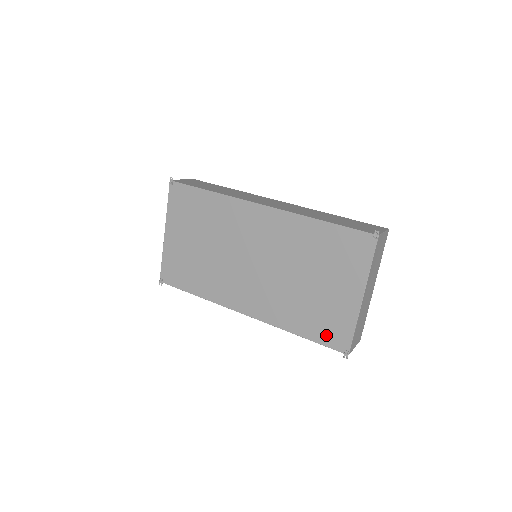
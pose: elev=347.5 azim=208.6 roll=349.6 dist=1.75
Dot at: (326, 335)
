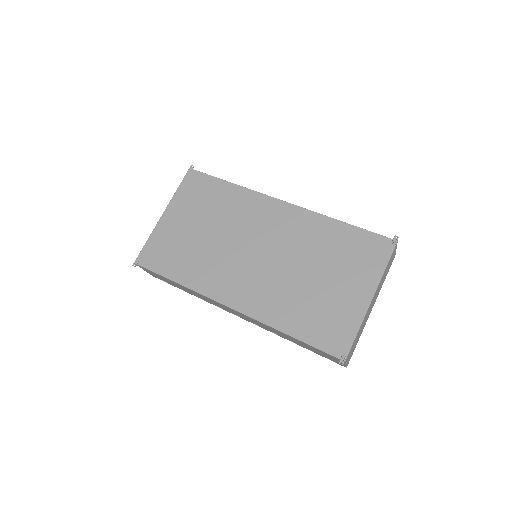
Dot at: (323, 336)
